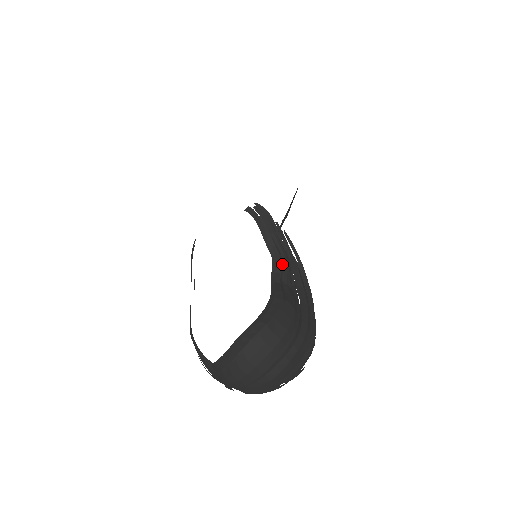
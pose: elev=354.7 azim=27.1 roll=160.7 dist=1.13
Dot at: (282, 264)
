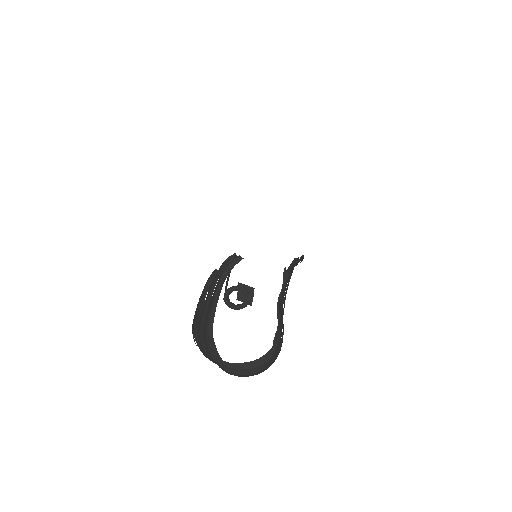
Dot at: (284, 289)
